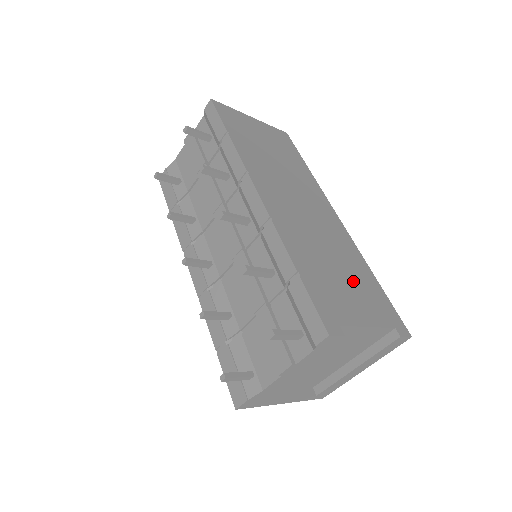
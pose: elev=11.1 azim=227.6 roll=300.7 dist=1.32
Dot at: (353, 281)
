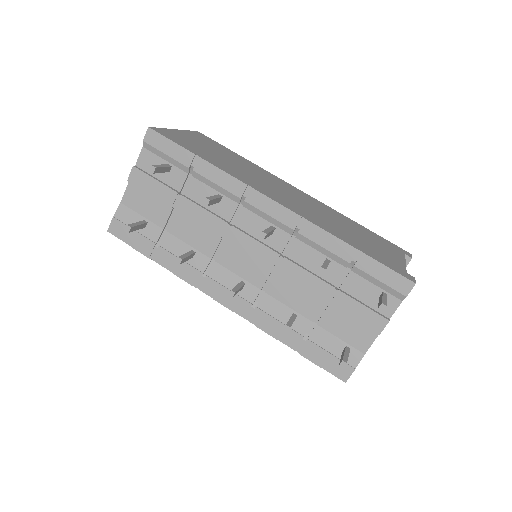
Dot at: (365, 236)
